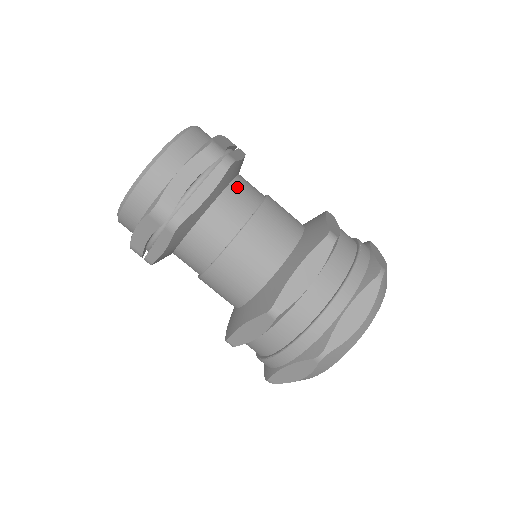
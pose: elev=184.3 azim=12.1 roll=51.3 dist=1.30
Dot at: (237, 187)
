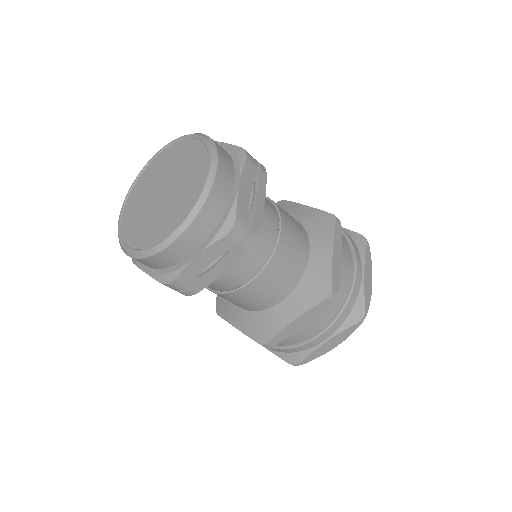
Dot at: occluded
